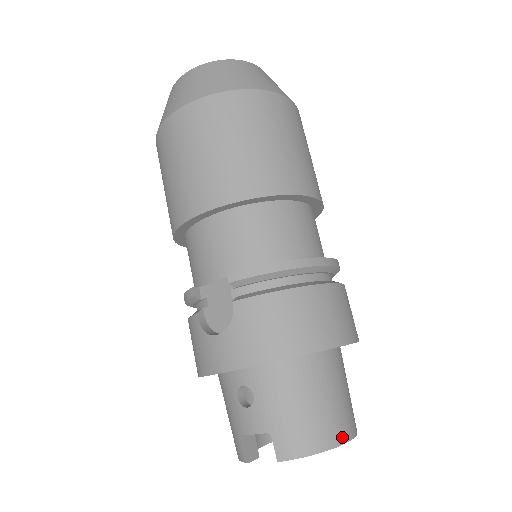
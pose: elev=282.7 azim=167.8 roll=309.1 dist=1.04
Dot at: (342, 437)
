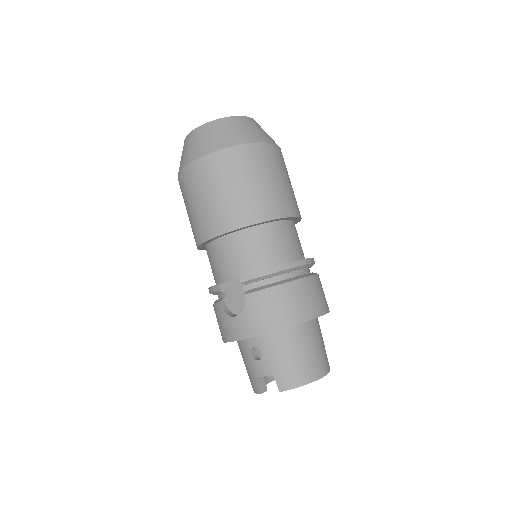
Dot at: (319, 374)
